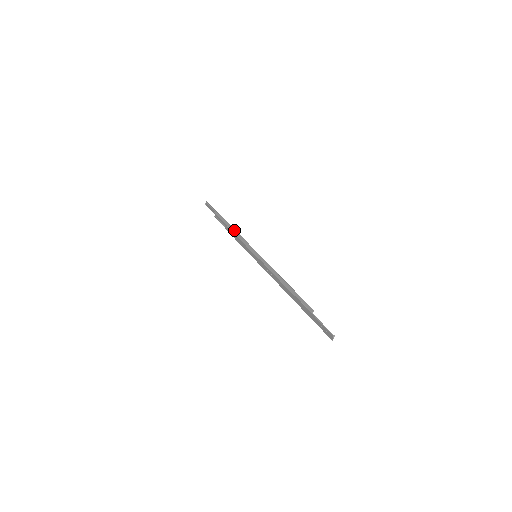
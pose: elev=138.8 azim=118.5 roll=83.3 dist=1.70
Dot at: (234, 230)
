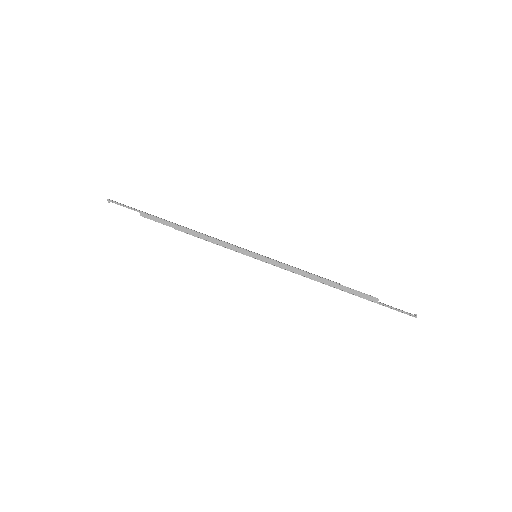
Dot at: (195, 233)
